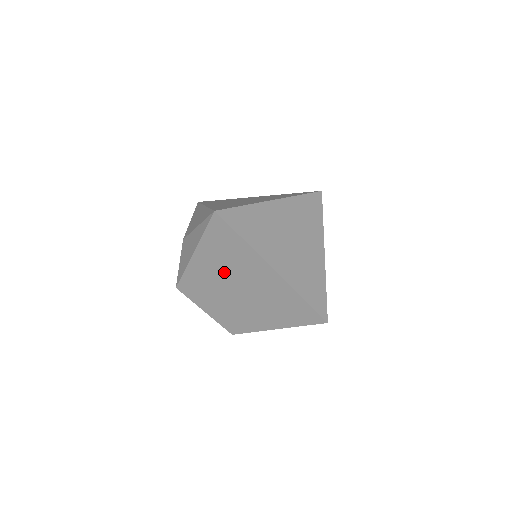
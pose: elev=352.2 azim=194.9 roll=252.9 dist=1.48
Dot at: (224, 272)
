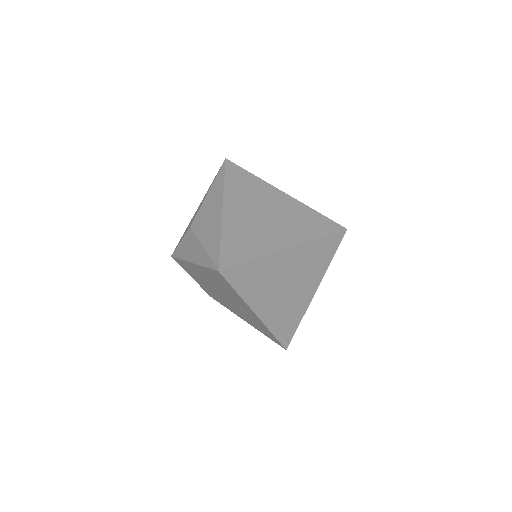
Dot at: (215, 285)
